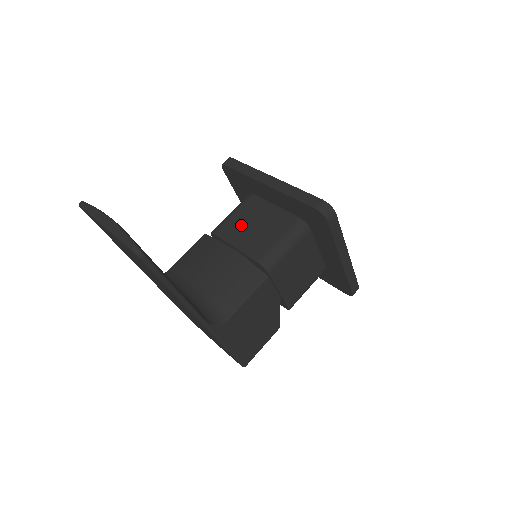
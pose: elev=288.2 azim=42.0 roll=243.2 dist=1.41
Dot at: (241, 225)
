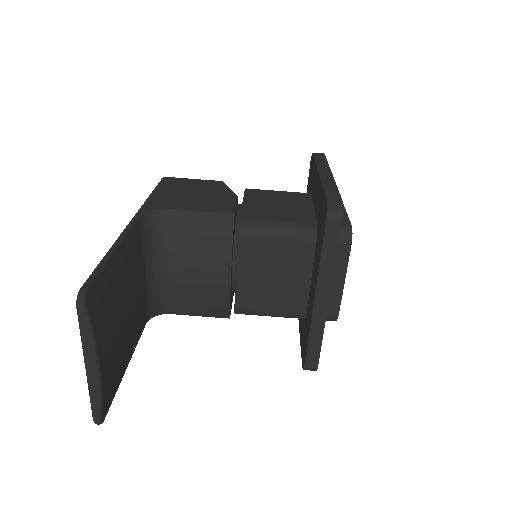
Dot at: (266, 261)
